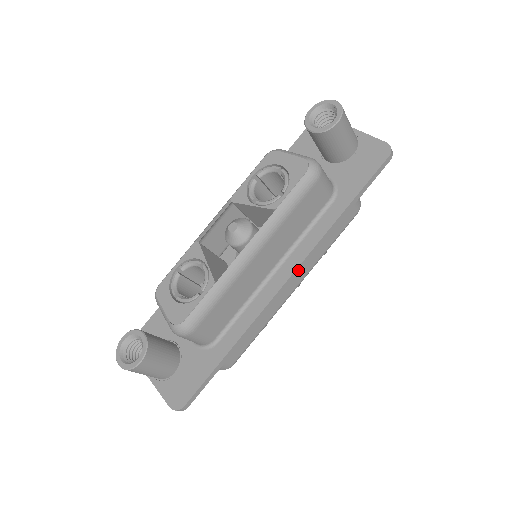
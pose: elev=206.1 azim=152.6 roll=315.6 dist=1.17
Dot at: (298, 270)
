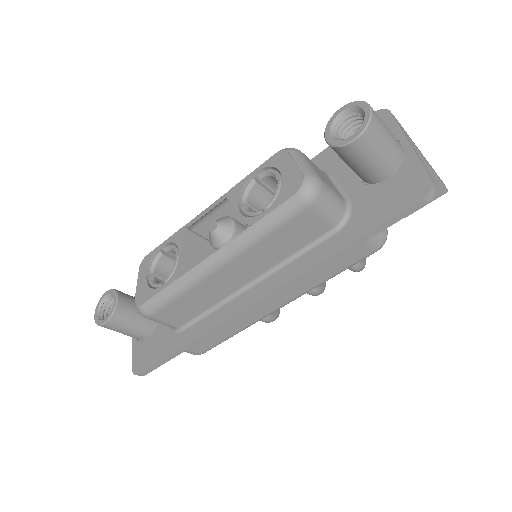
Dot at: (271, 295)
